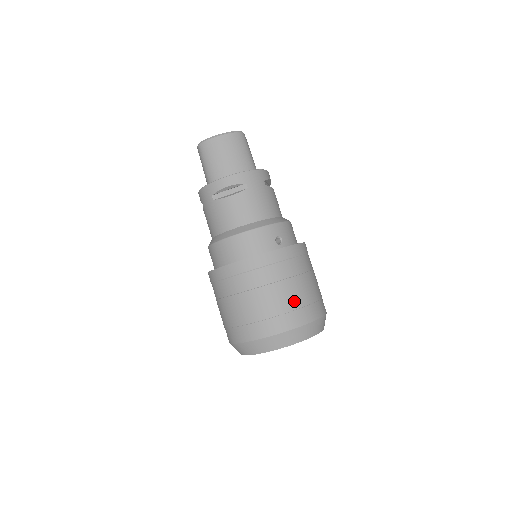
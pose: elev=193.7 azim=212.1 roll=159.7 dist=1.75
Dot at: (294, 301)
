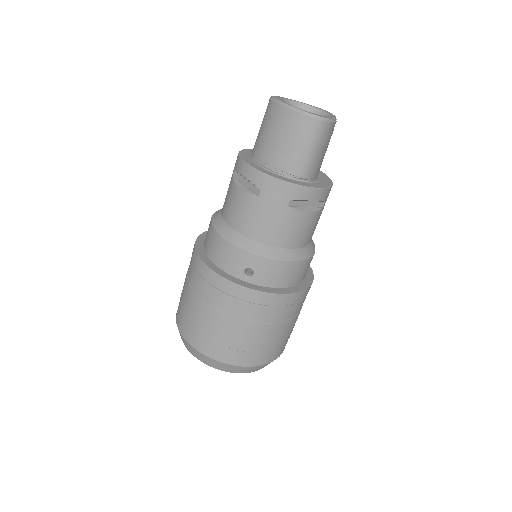
Dot at: (215, 334)
